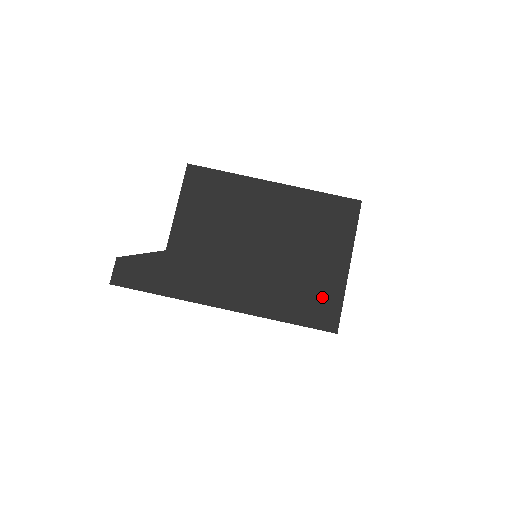
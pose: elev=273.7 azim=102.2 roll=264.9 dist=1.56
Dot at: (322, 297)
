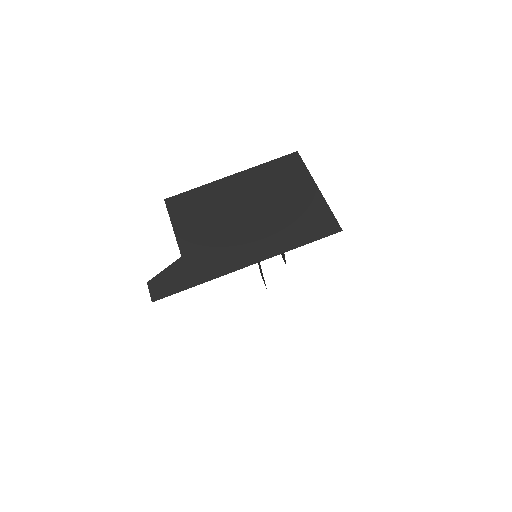
Dot at: (314, 216)
